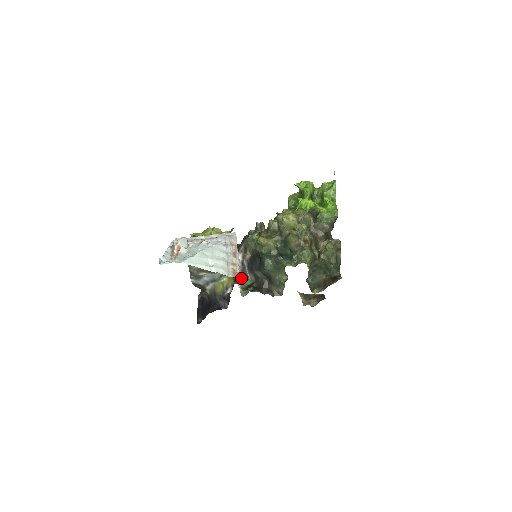
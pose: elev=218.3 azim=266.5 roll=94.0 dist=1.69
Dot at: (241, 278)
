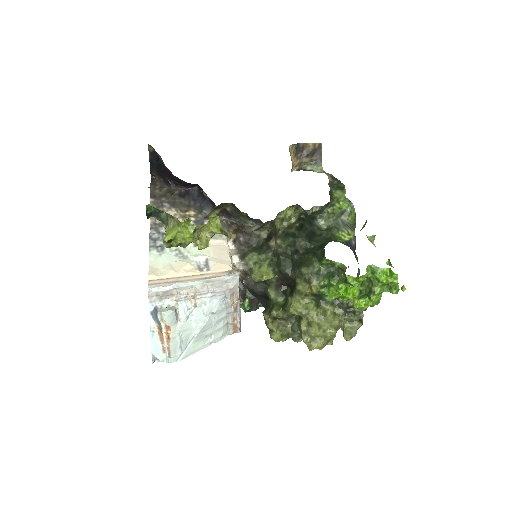
Dot at: occluded
